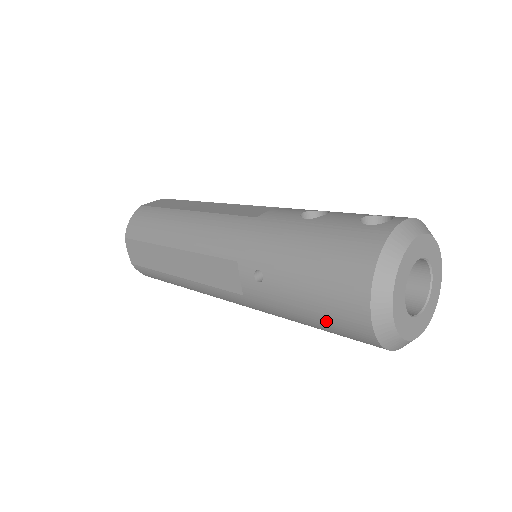
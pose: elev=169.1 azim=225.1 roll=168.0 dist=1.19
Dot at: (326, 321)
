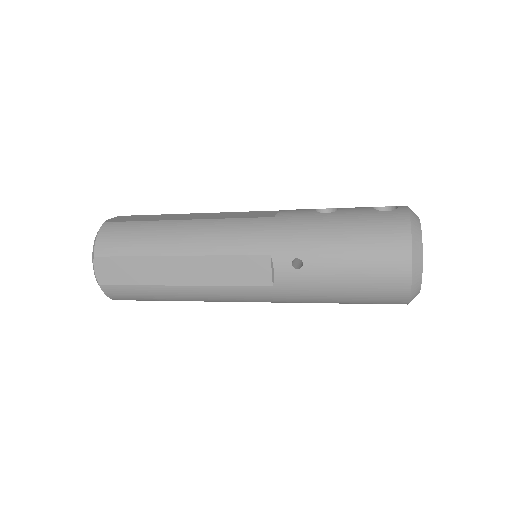
Dot at: (365, 289)
